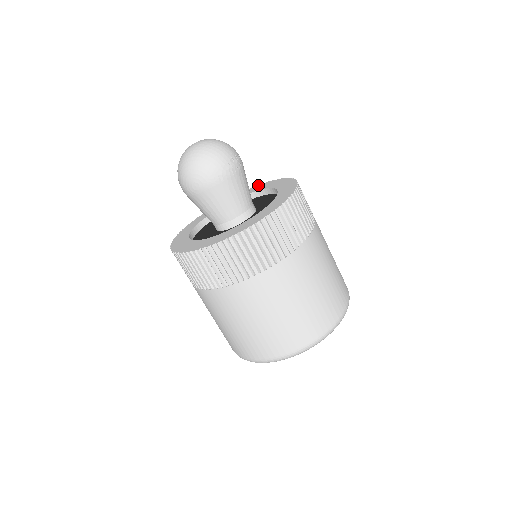
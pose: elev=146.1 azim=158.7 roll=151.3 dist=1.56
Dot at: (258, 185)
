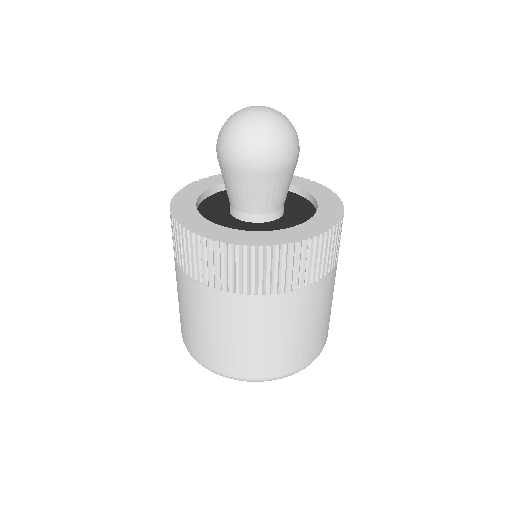
Dot at: occluded
